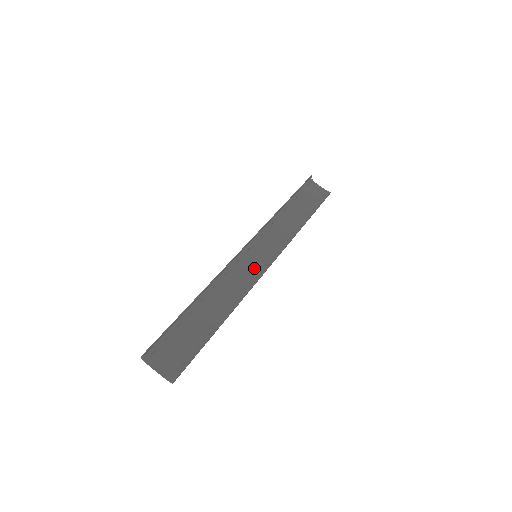
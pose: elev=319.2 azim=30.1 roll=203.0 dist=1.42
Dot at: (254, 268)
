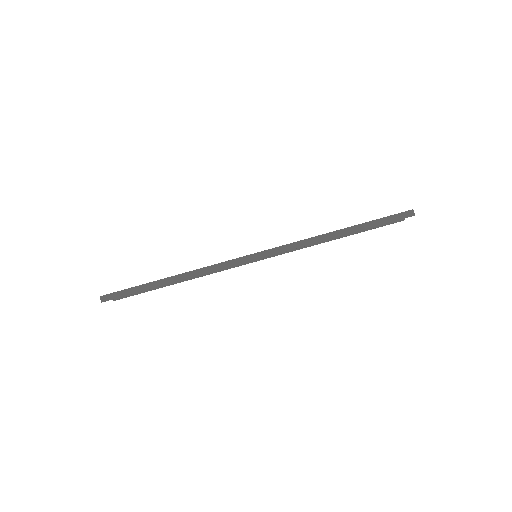
Dot at: occluded
